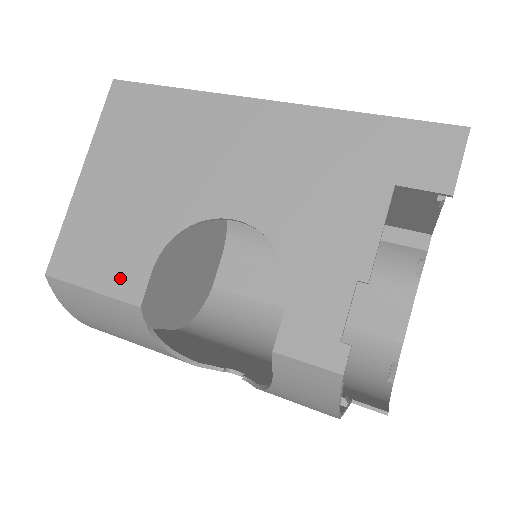
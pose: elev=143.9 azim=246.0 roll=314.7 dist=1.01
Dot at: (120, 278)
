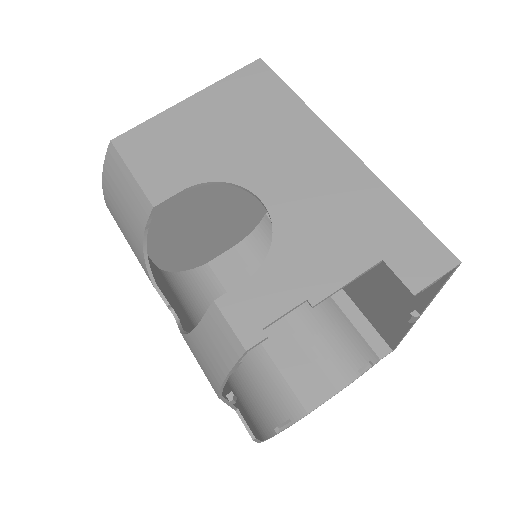
Dot at: (157, 180)
